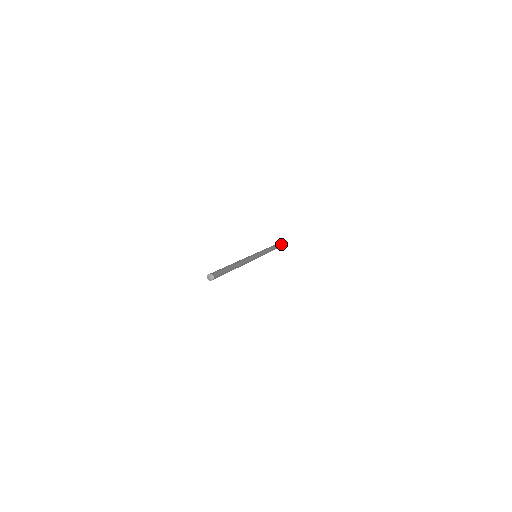
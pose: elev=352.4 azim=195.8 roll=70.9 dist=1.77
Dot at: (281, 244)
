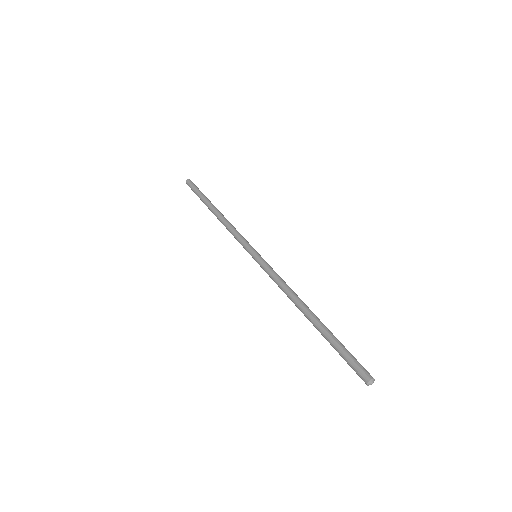
Dot at: occluded
